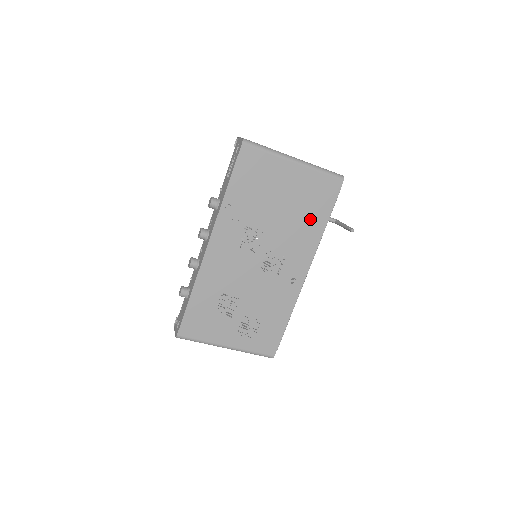
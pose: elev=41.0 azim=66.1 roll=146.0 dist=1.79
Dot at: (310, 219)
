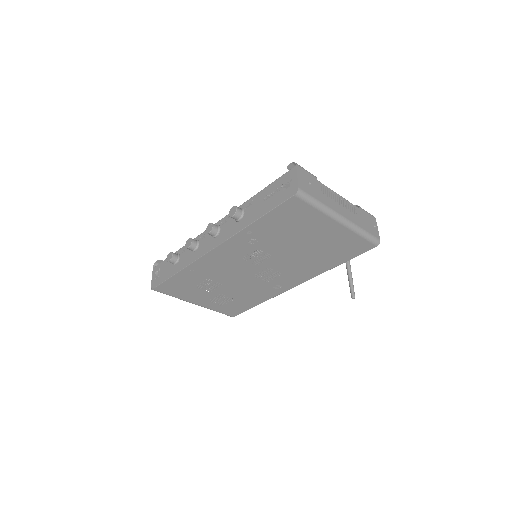
Dot at: (324, 260)
